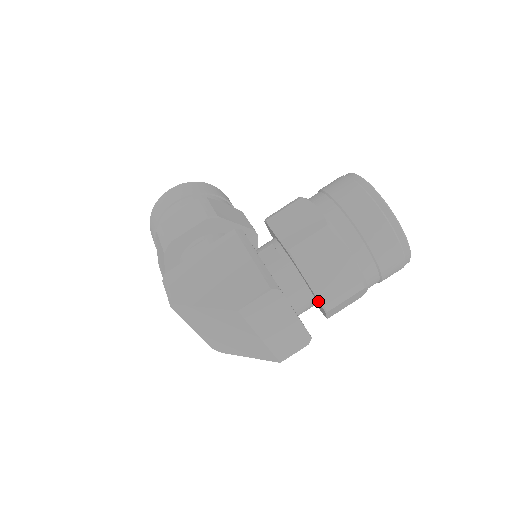
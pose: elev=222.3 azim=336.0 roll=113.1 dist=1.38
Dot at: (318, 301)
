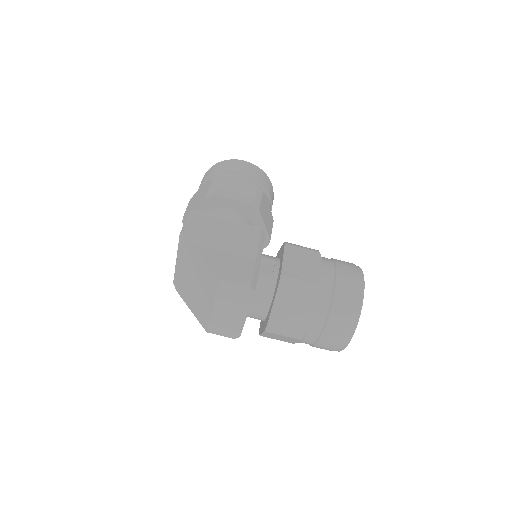
Dot at: (268, 320)
